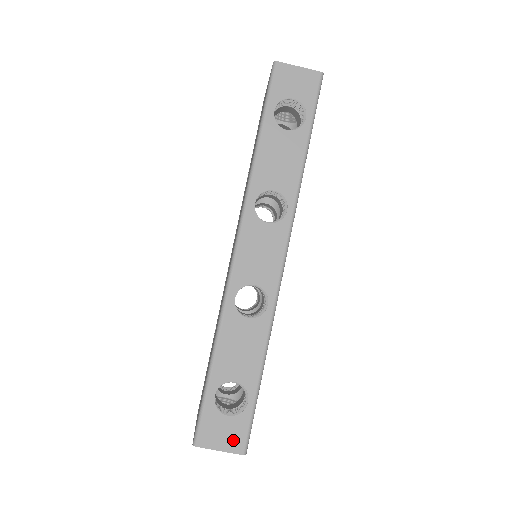
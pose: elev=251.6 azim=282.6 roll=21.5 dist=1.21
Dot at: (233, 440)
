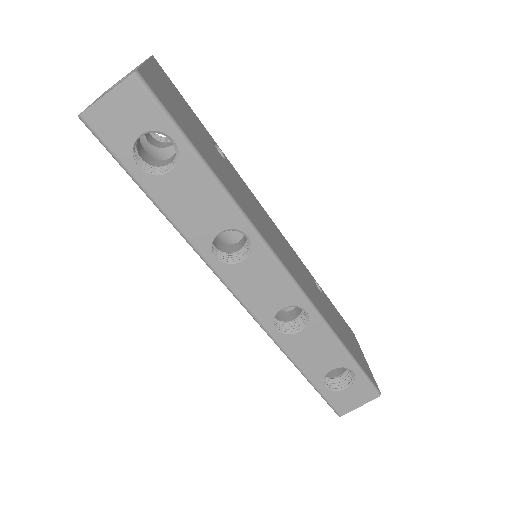
Dot at: (364, 396)
